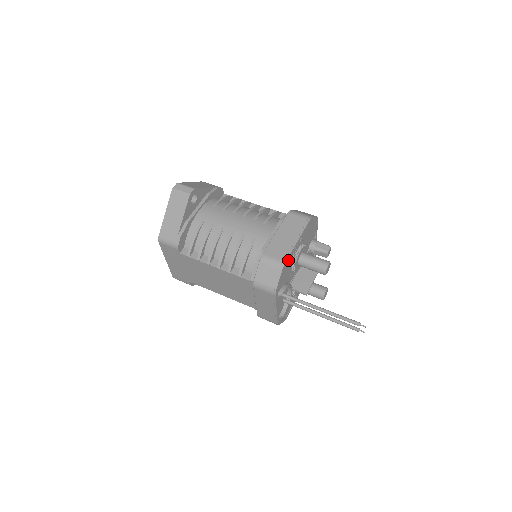
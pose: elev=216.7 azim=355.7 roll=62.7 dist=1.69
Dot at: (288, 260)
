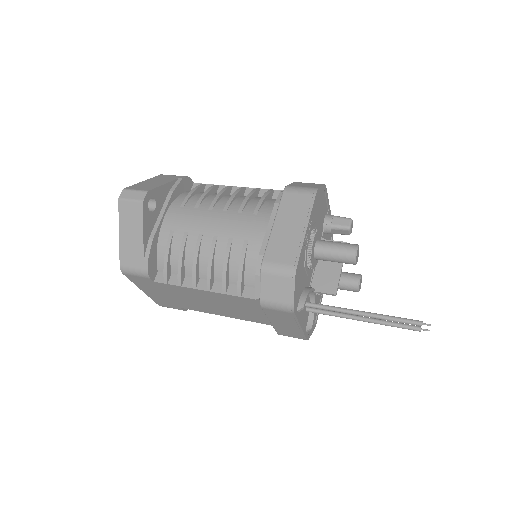
Dot at: (300, 260)
